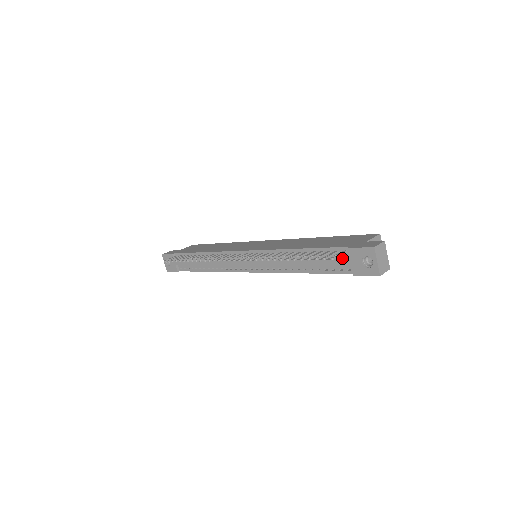
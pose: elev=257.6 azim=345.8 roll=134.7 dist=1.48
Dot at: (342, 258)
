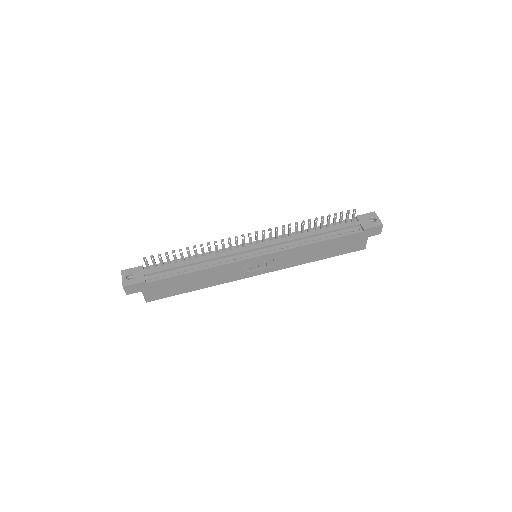
Dot at: (352, 224)
